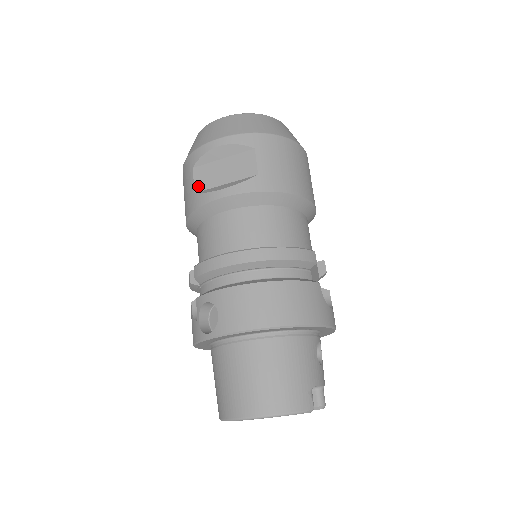
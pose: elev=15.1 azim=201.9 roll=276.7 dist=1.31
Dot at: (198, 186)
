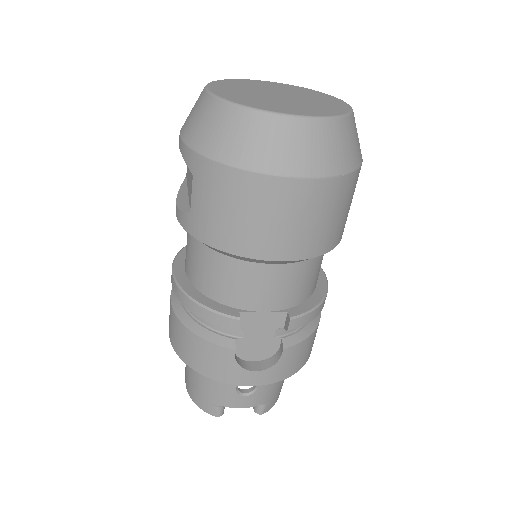
Dot at: (187, 171)
